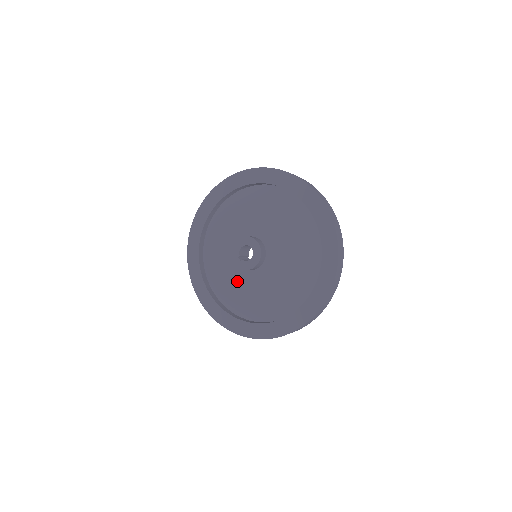
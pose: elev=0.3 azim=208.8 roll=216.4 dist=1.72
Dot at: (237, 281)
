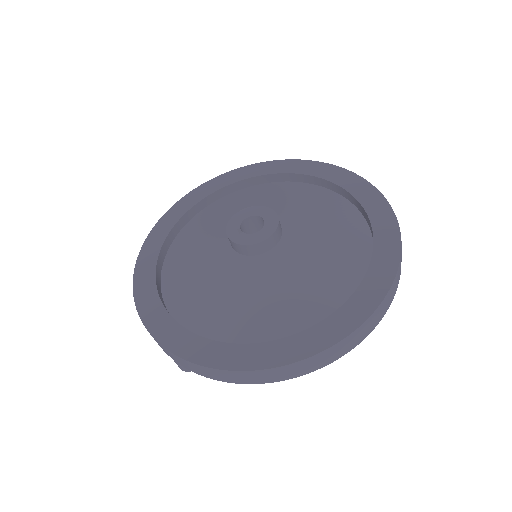
Dot at: (218, 276)
